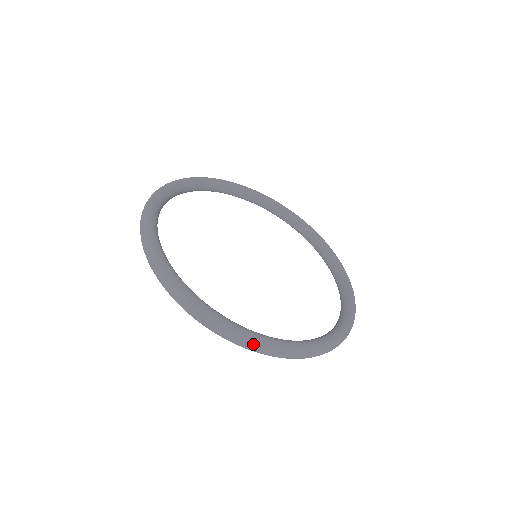
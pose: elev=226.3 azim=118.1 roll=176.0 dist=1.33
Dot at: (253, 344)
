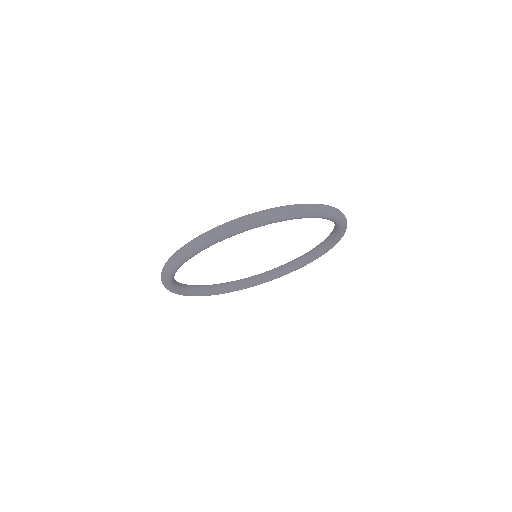
Dot at: (199, 237)
